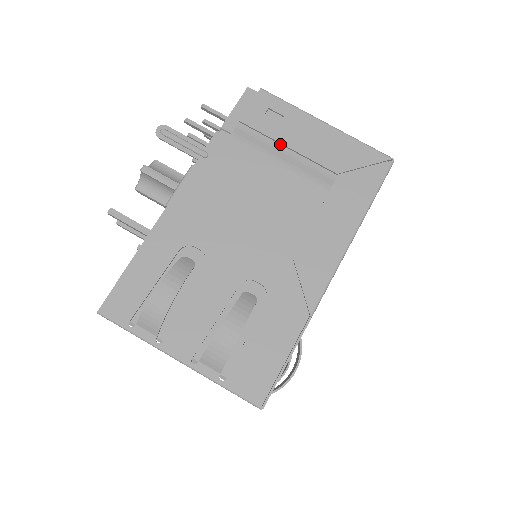
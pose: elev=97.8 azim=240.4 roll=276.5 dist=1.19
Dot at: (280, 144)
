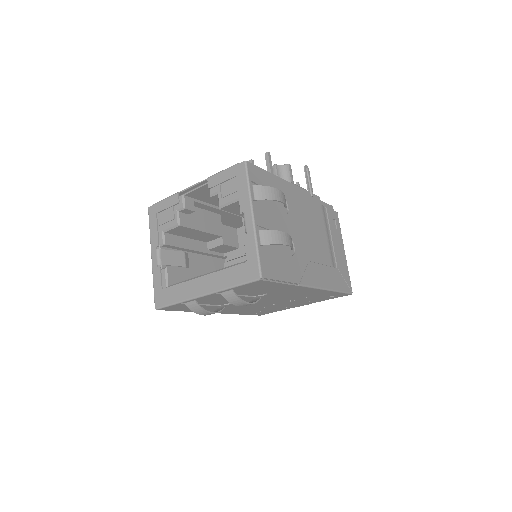
Dot at: (330, 232)
